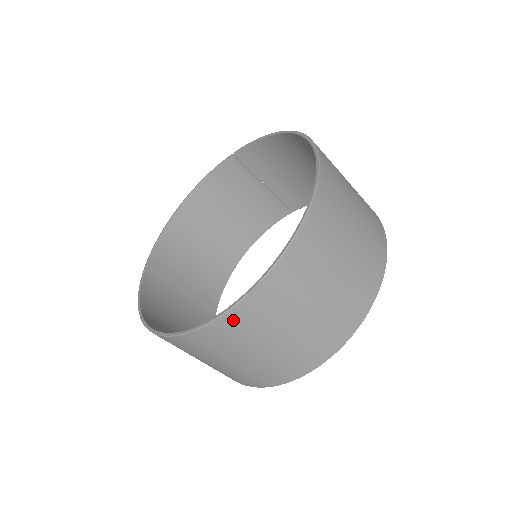
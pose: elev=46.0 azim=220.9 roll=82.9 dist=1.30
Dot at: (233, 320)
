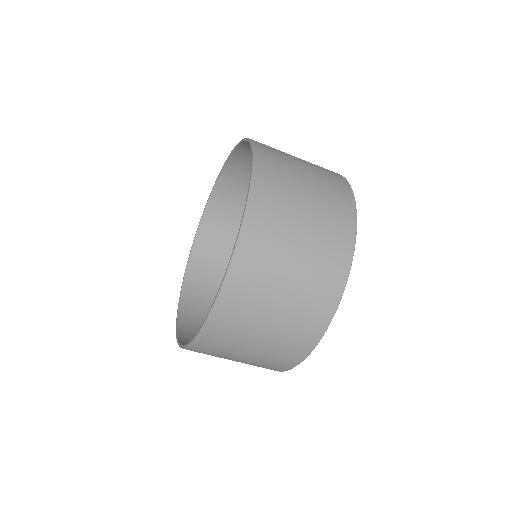
Dot at: occluded
